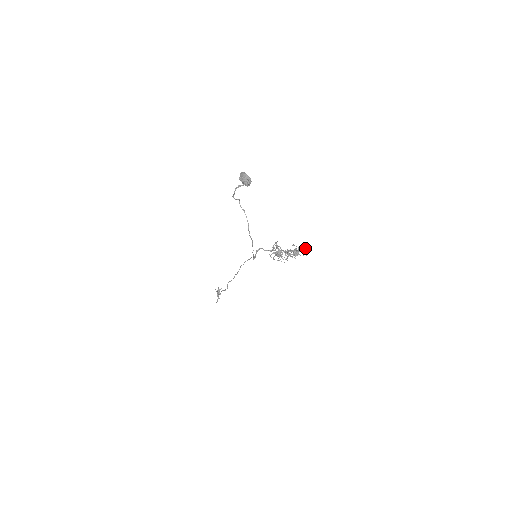
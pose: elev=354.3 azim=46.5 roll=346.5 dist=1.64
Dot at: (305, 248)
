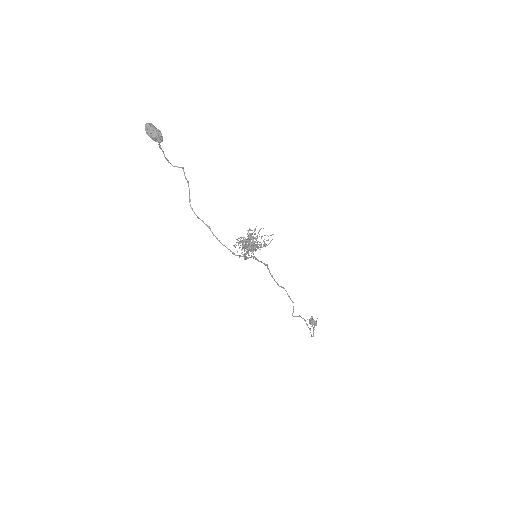
Dot at: occluded
